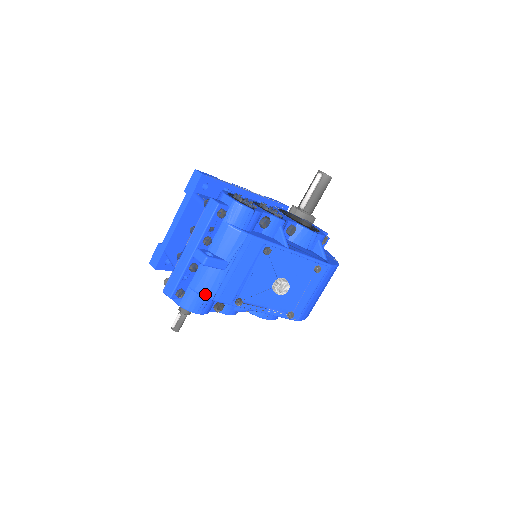
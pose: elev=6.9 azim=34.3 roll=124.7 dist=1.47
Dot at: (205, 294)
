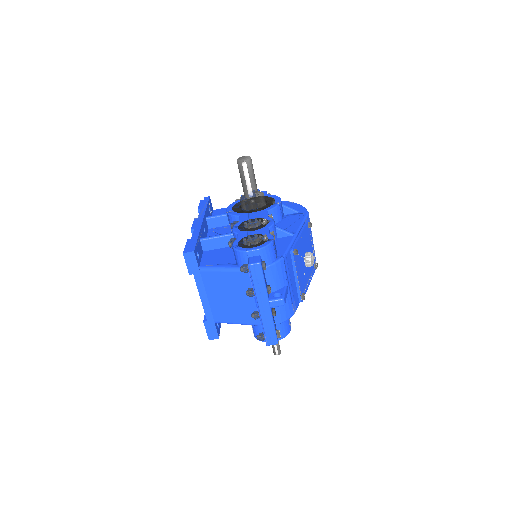
Dot at: (289, 317)
